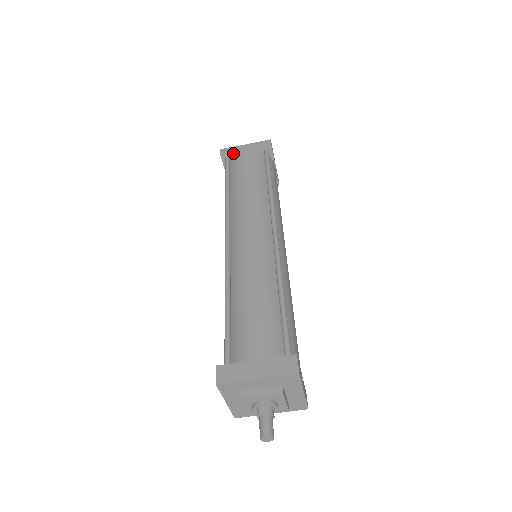
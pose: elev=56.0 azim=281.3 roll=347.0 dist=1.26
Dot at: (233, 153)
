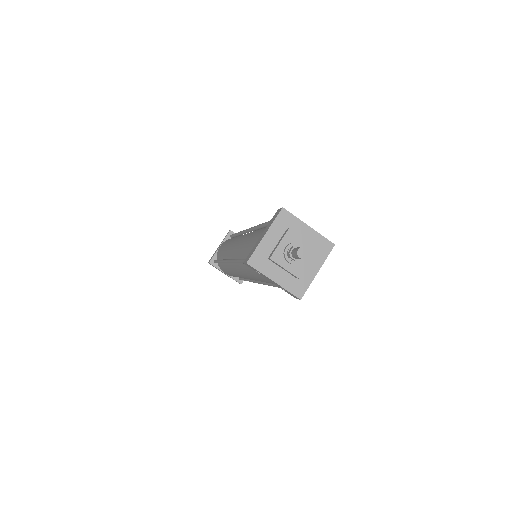
Dot at: (215, 255)
